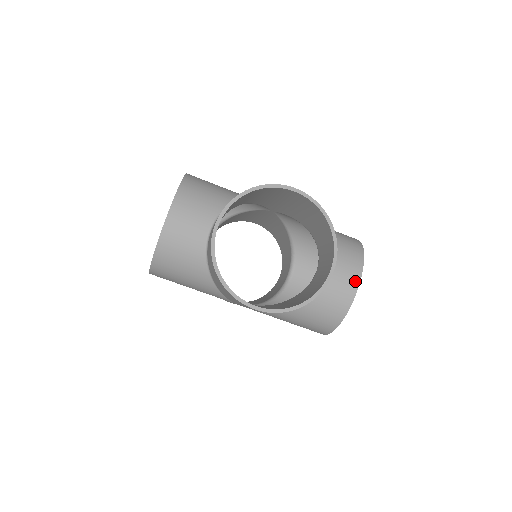
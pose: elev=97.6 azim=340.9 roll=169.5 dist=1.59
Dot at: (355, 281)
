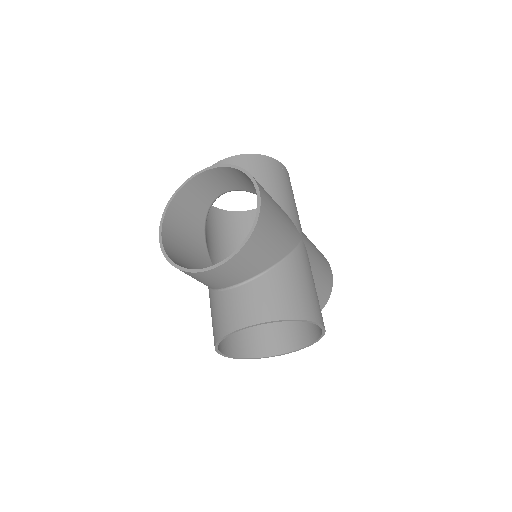
Dot at: occluded
